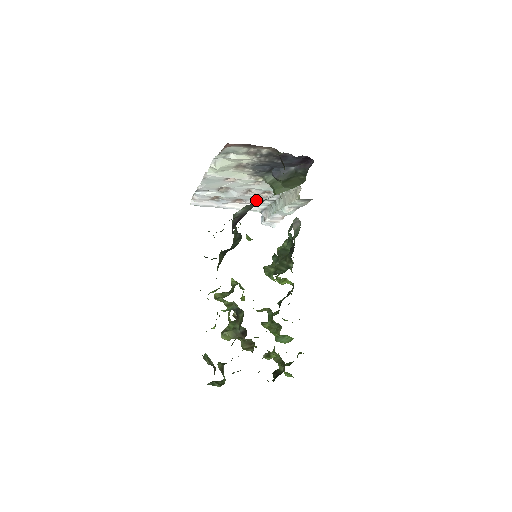
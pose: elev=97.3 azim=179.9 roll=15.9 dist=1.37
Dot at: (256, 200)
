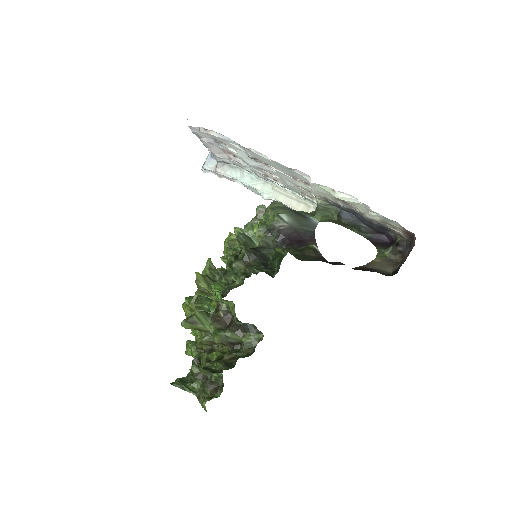
Dot at: (247, 166)
